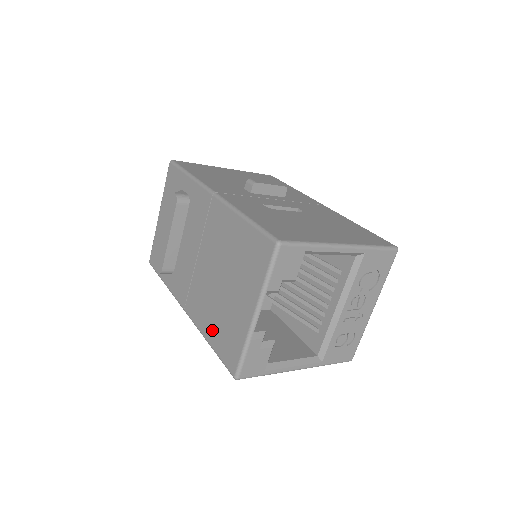
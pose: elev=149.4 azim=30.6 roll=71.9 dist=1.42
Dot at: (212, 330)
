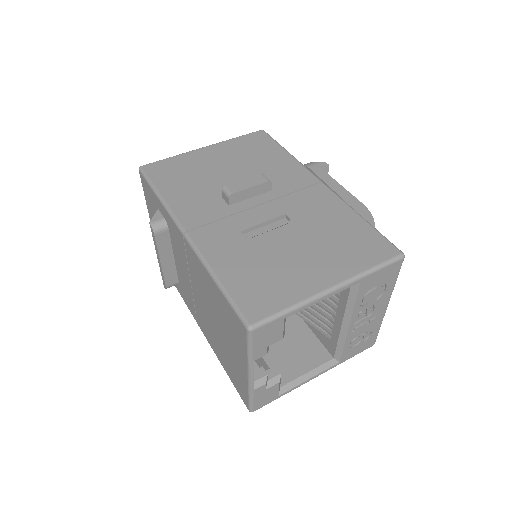
Dot at: (222, 360)
